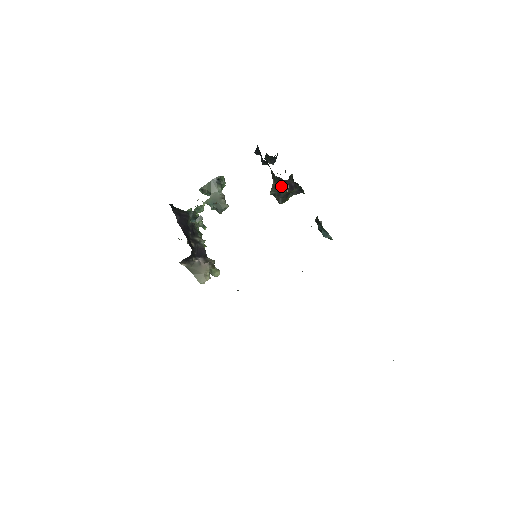
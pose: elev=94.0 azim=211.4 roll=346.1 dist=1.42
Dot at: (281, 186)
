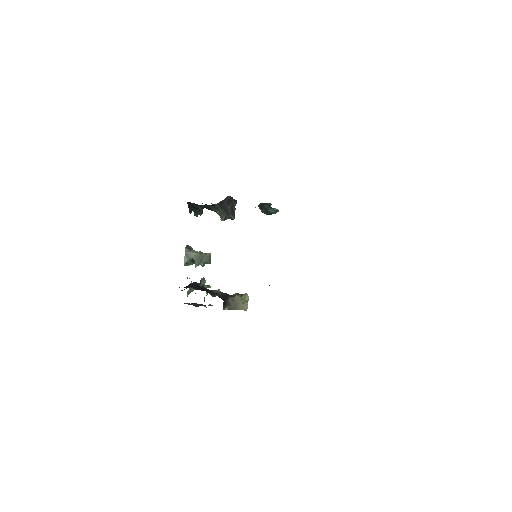
Dot at: (225, 207)
